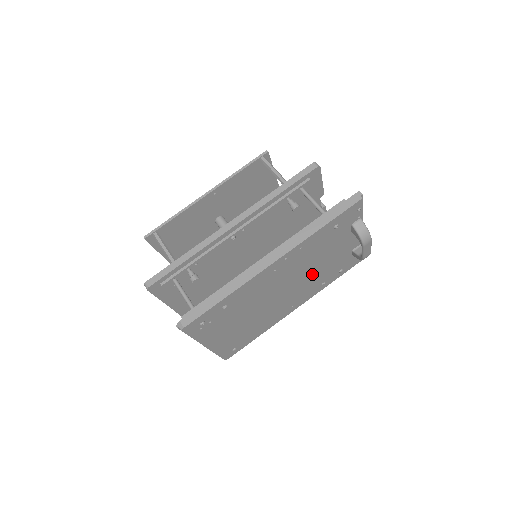
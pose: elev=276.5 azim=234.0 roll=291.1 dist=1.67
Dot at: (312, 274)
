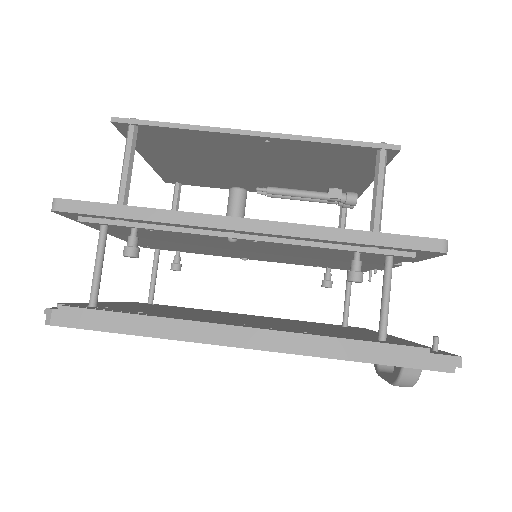
Dot at: occluded
